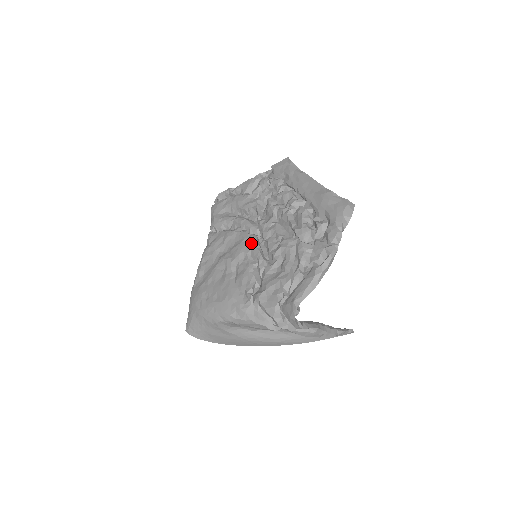
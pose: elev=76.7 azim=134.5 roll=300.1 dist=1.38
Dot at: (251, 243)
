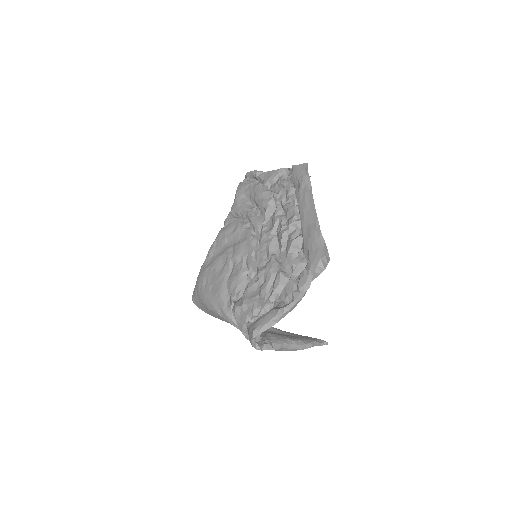
Dot at: (249, 248)
